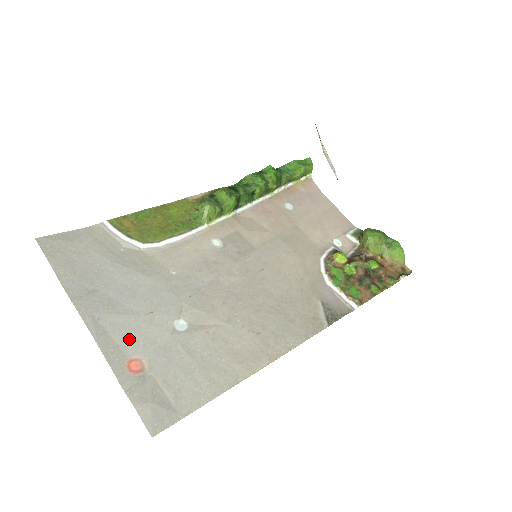
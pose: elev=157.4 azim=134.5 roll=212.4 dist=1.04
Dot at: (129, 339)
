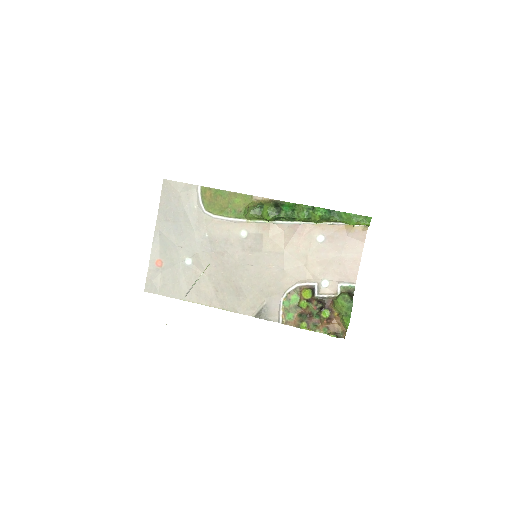
Dot at: (165, 251)
